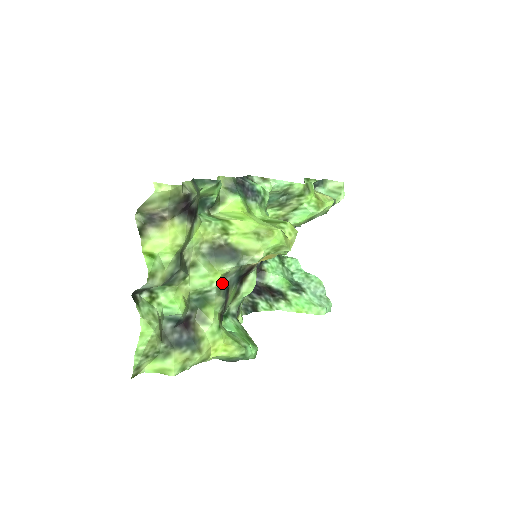
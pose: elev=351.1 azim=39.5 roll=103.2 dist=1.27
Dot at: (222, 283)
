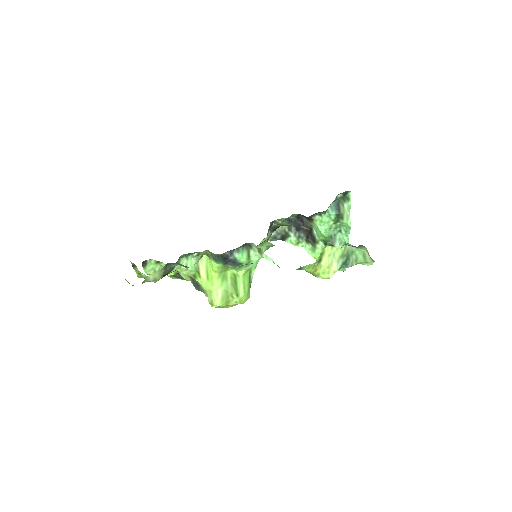
Dot at: occluded
